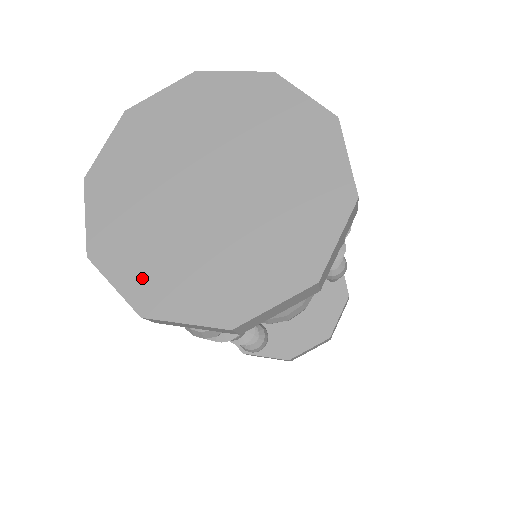
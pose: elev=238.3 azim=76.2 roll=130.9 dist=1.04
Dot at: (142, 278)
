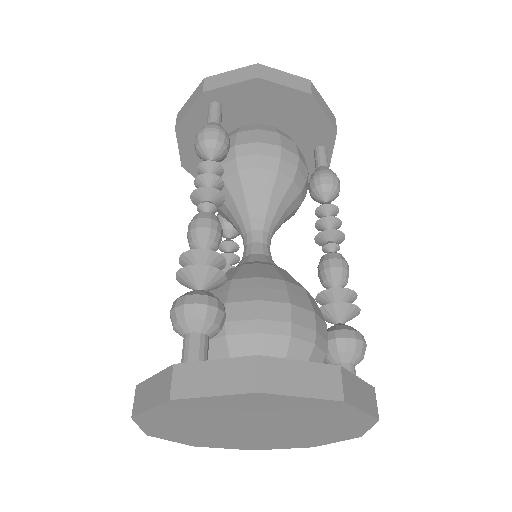
Dot at: (194, 441)
